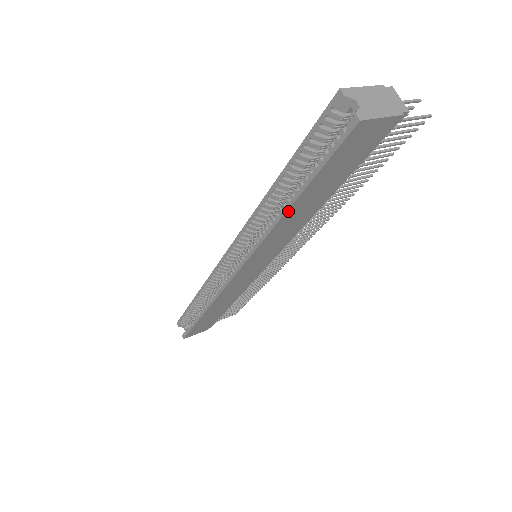
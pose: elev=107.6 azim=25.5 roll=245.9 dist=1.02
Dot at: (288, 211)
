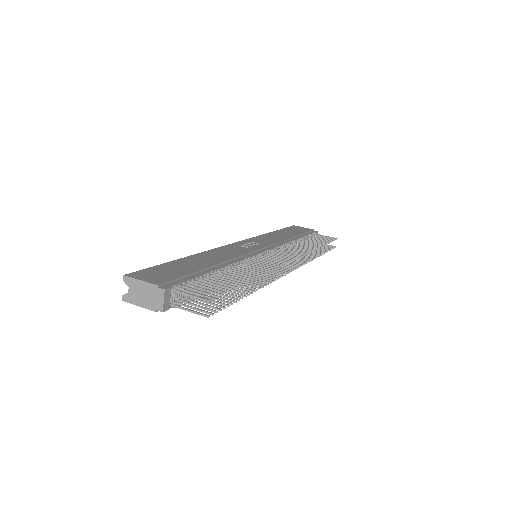
Dot at: occluded
